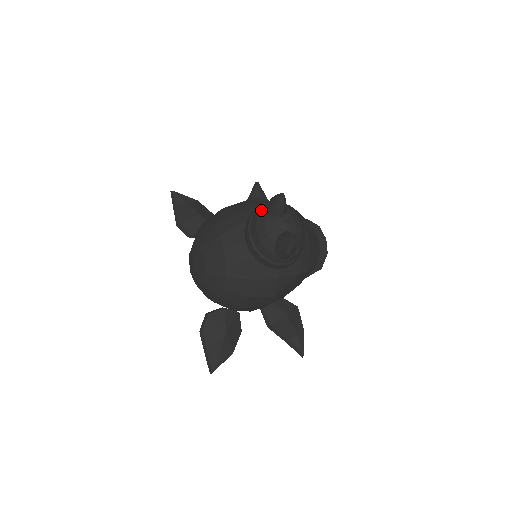
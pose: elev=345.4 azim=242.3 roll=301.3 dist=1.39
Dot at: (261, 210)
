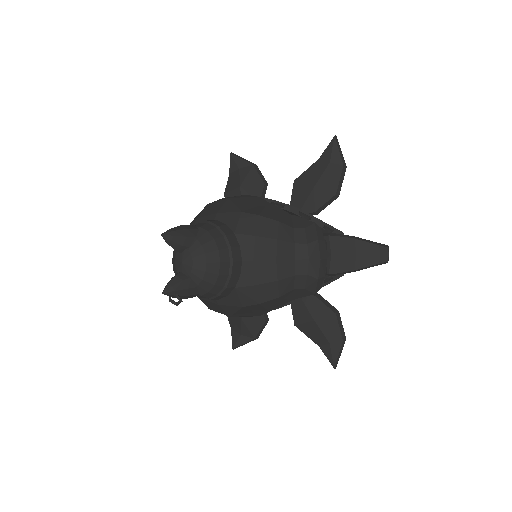
Dot at: occluded
